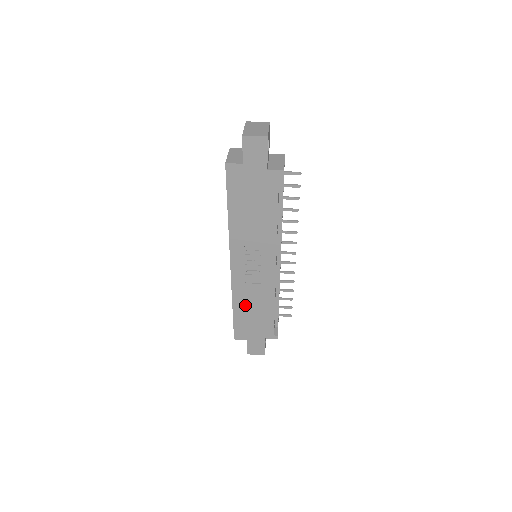
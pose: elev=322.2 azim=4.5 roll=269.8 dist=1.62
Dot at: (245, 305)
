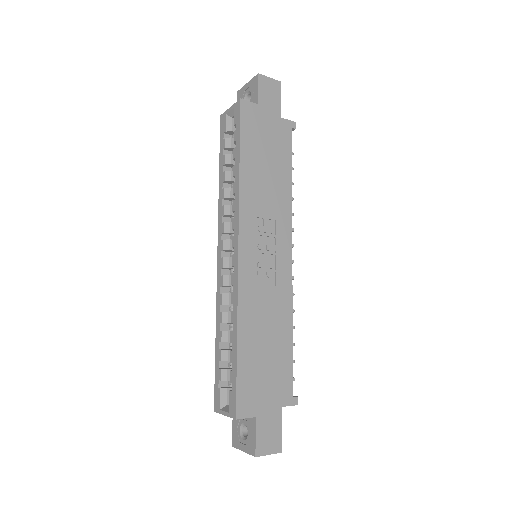
Dot at: (255, 331)
